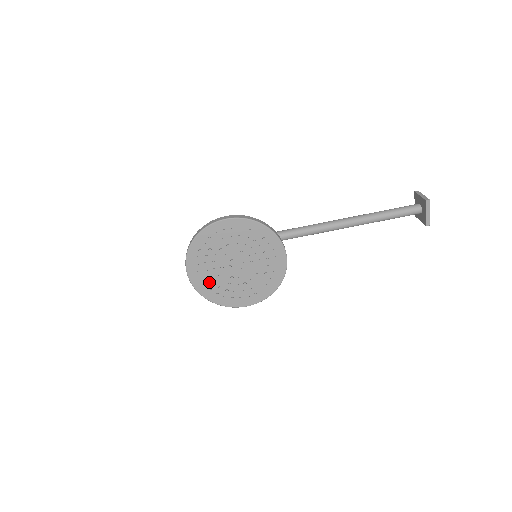
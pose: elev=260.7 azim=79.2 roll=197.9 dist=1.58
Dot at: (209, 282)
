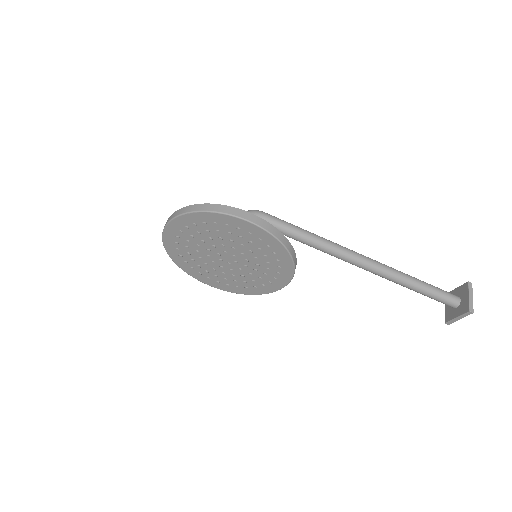
Dot at: (184, 250)
